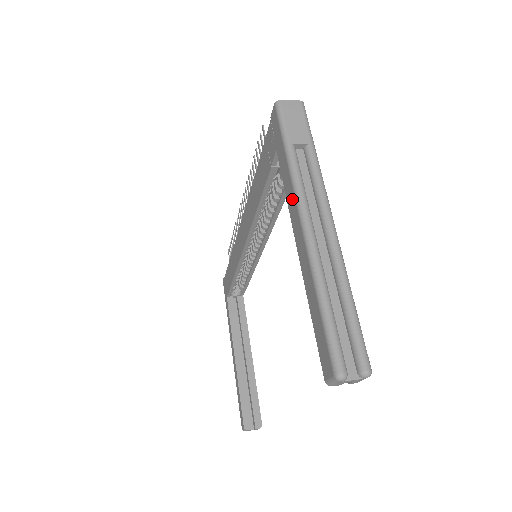
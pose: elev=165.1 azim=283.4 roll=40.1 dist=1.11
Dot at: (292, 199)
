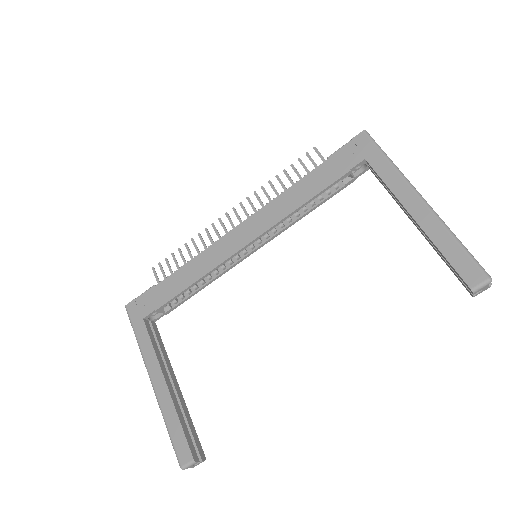
Dot at: (402, 185)
